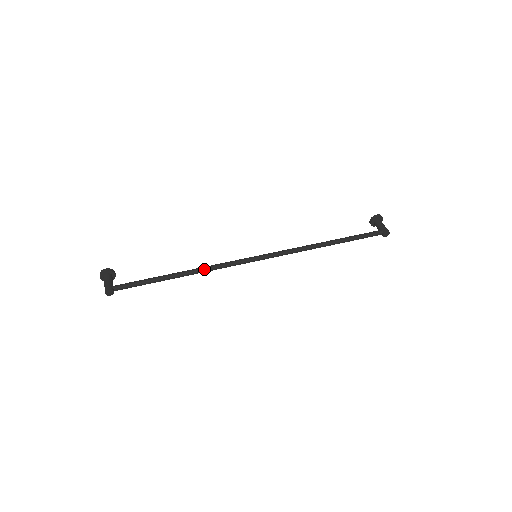
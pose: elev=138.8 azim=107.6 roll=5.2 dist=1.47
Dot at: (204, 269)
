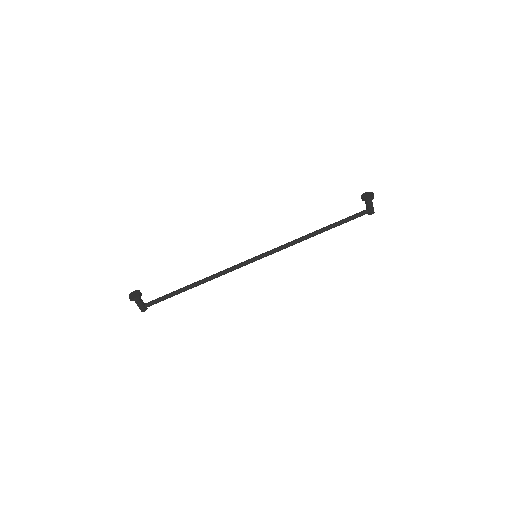
Dot at: occluded
